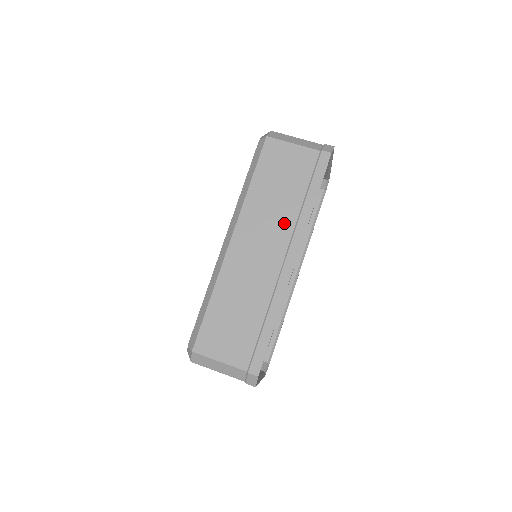
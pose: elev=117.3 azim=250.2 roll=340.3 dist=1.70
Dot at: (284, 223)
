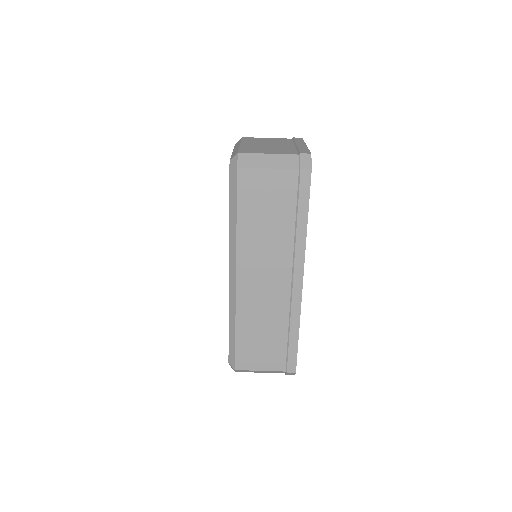
Dot at: (282, 250)
